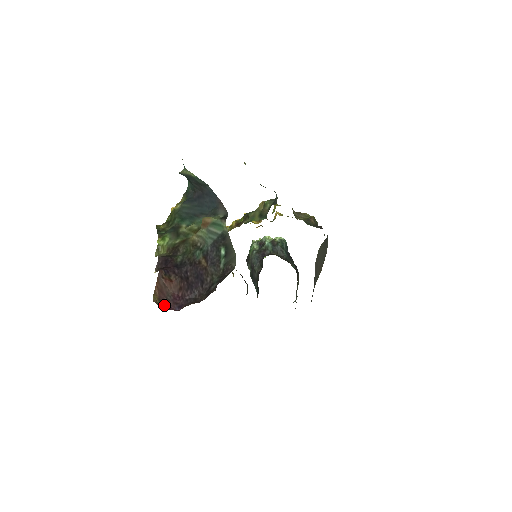
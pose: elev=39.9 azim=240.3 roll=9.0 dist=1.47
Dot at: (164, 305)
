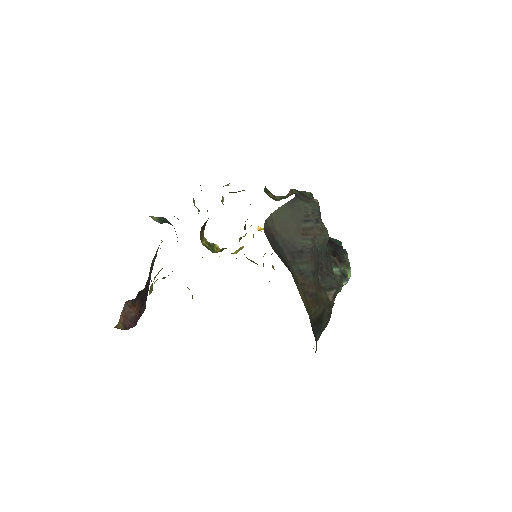
Dot at: (128, 327)
